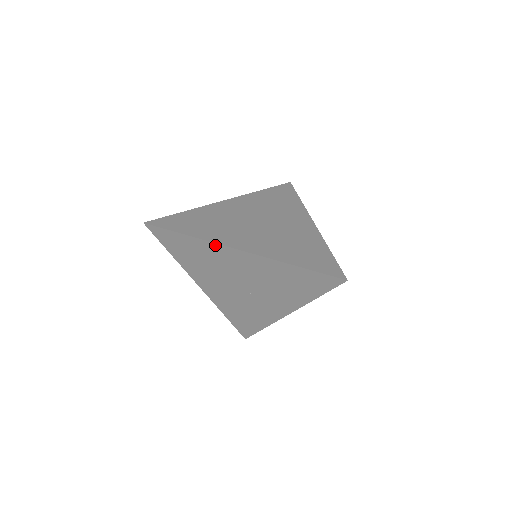
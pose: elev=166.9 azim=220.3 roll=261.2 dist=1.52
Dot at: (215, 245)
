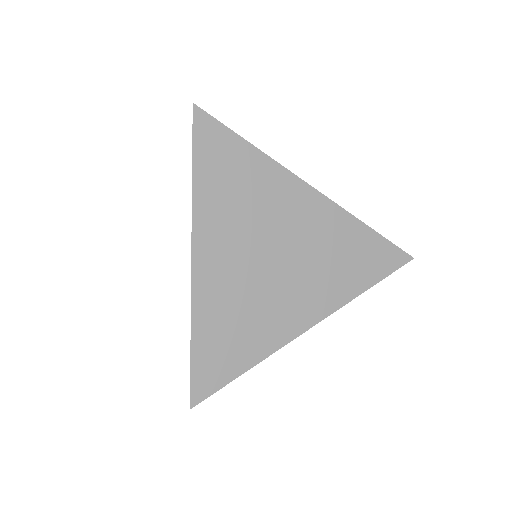
Dot at: (280, 345)
